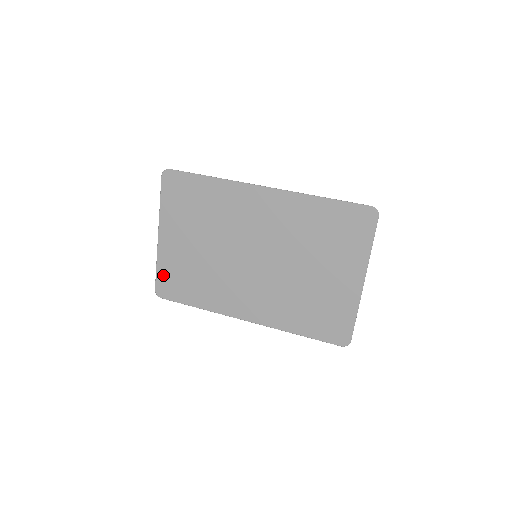
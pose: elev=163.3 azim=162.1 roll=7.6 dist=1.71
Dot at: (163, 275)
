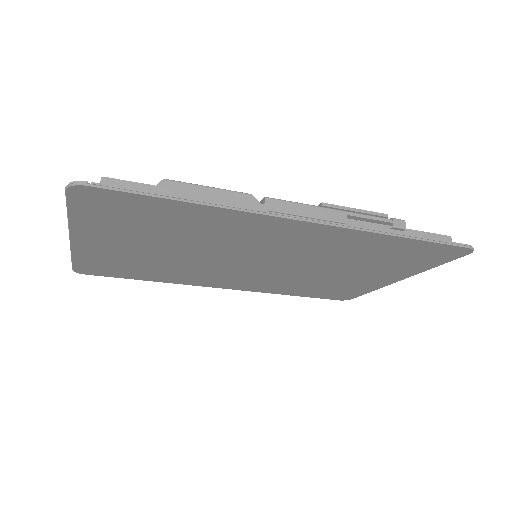
Dot at: (86, 264)
